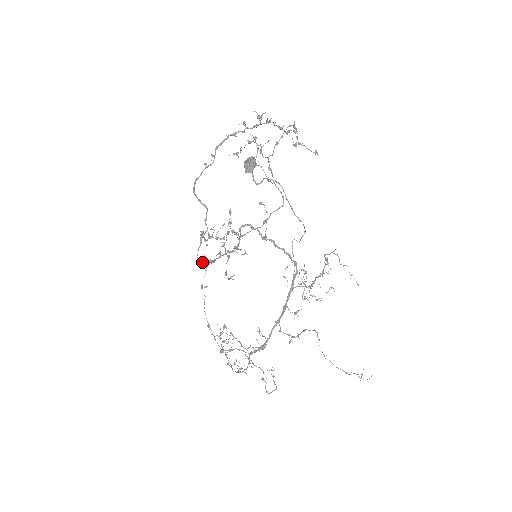
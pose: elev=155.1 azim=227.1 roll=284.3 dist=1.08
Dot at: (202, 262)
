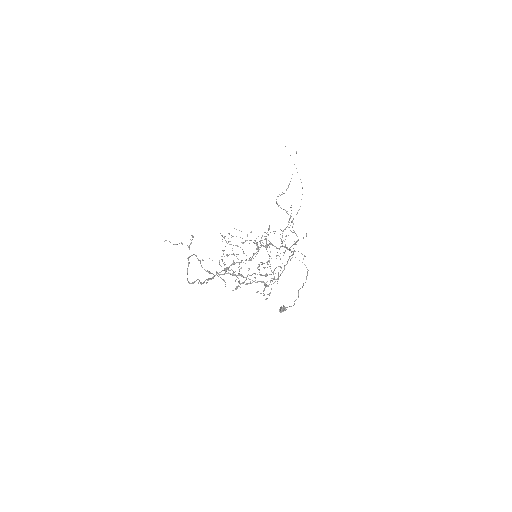
Dot at: occluded
